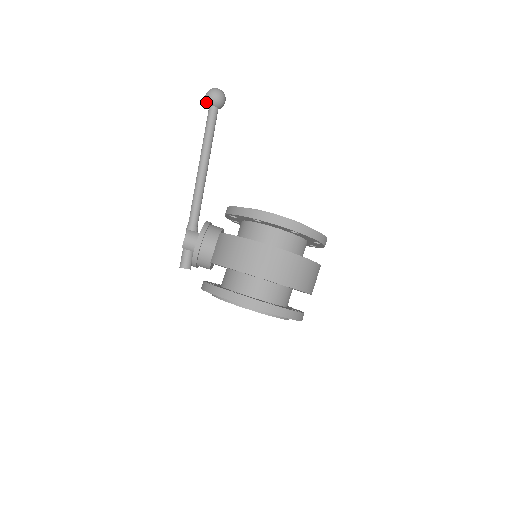
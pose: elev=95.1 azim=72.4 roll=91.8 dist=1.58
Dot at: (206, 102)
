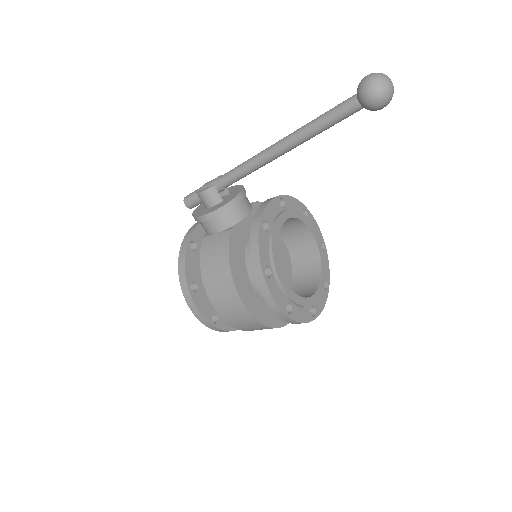
Dot at: (358, 87)
